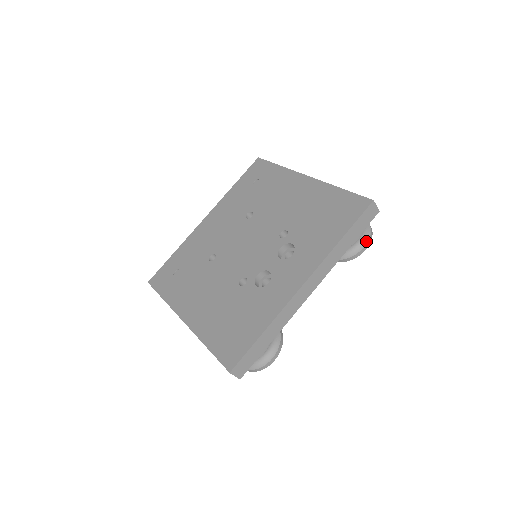
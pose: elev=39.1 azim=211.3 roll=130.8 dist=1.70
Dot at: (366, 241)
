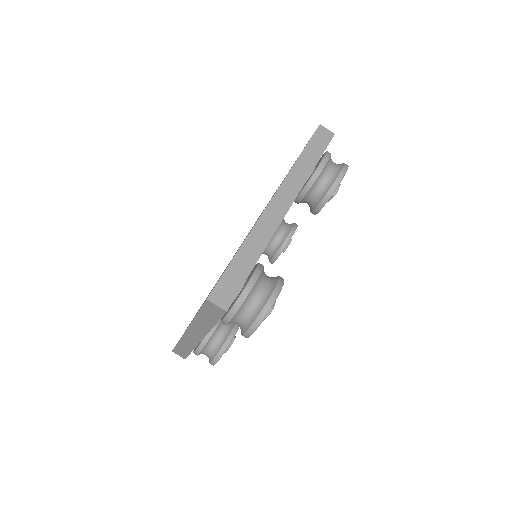
Dot at: (340, 168)
